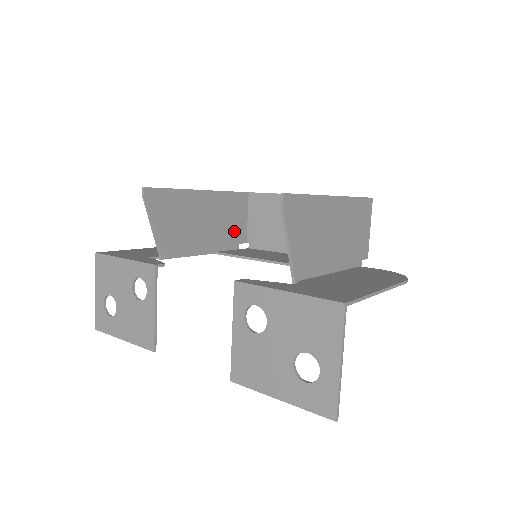
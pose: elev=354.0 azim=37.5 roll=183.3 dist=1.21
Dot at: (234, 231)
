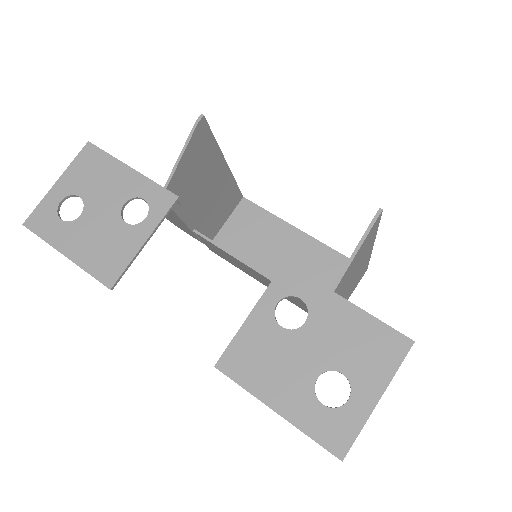
Dot at: (214, 222)
